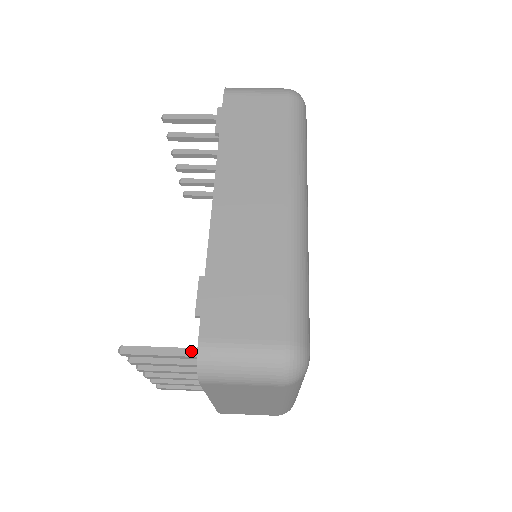
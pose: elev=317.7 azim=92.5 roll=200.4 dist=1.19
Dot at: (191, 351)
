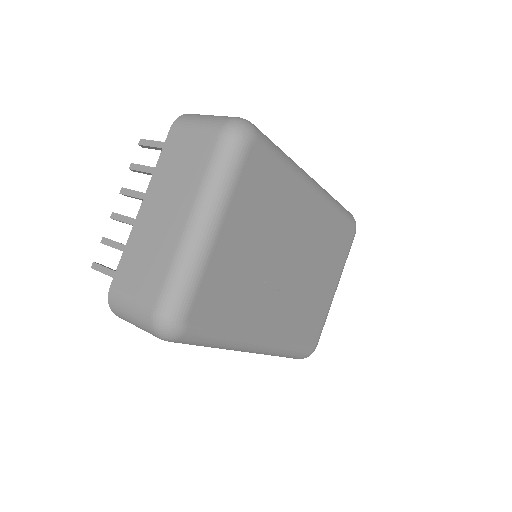
Dot at: occluded
